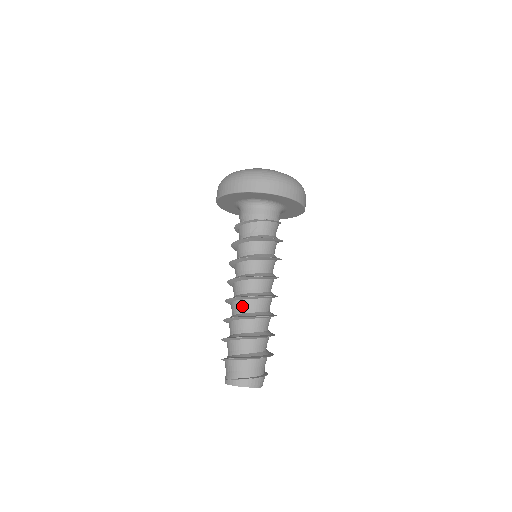
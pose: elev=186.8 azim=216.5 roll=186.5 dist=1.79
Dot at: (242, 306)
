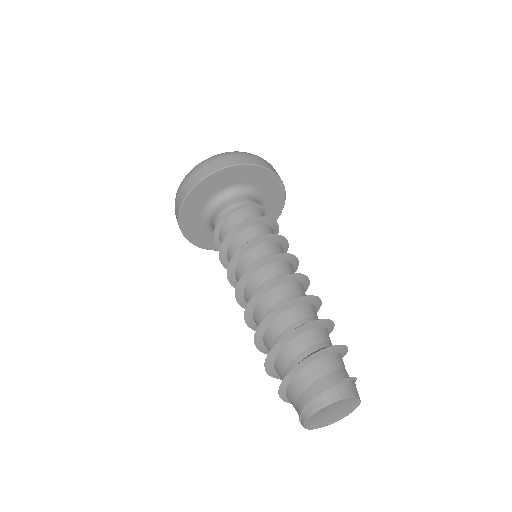
Dot at: (266, 305)
